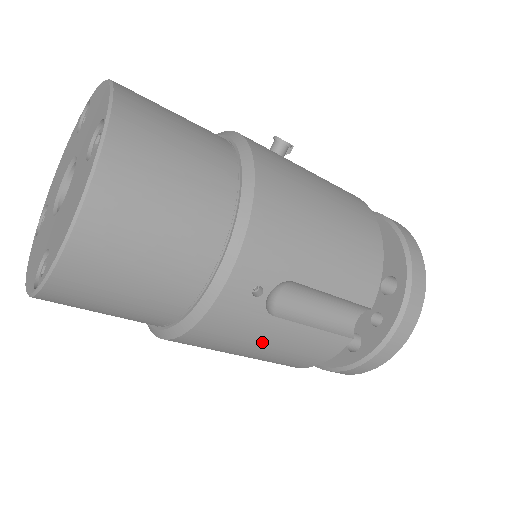
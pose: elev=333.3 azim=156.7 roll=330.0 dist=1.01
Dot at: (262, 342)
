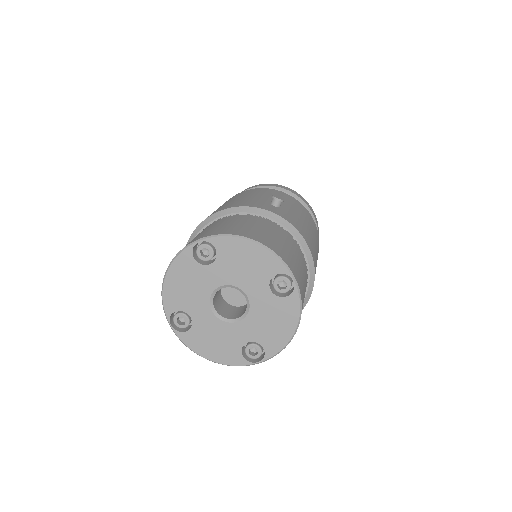
Dot at: occluded
